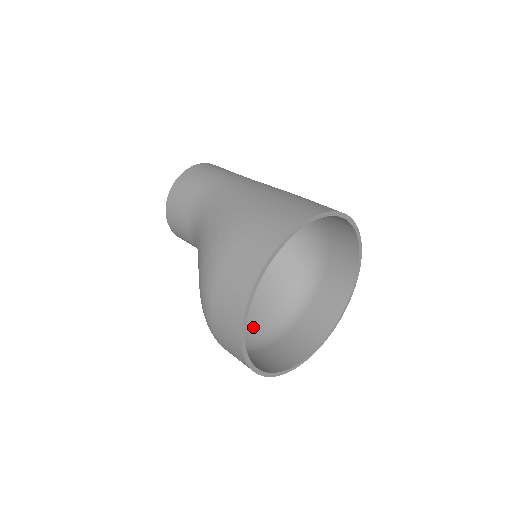
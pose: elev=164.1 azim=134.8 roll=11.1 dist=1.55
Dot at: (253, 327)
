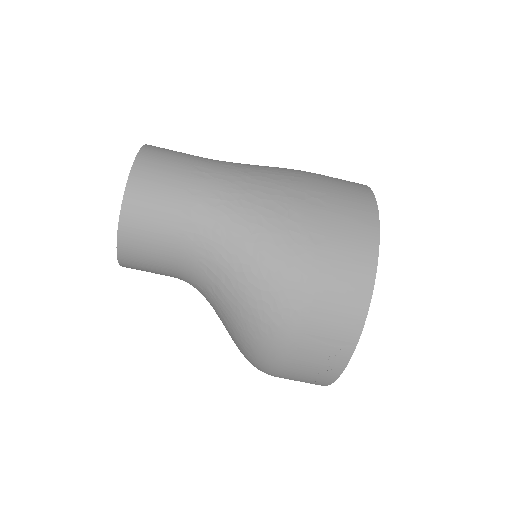
Dot at: occluded
